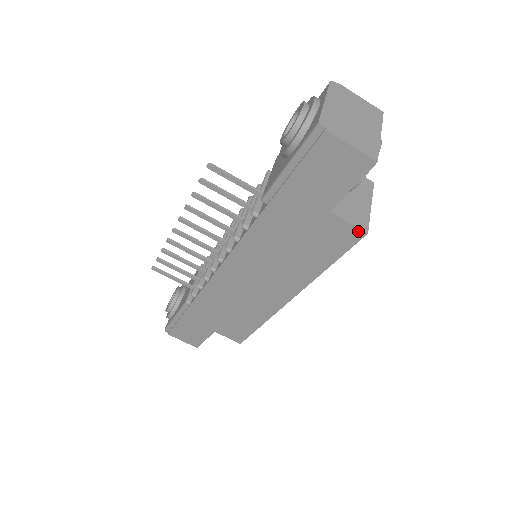
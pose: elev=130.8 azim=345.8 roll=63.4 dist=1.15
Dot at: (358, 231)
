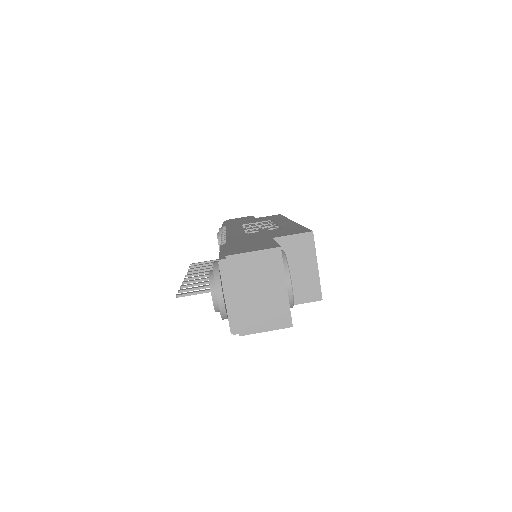
Dot at: (314, 301)
